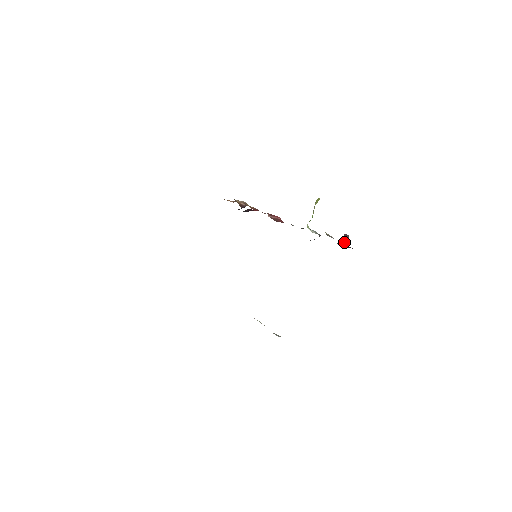
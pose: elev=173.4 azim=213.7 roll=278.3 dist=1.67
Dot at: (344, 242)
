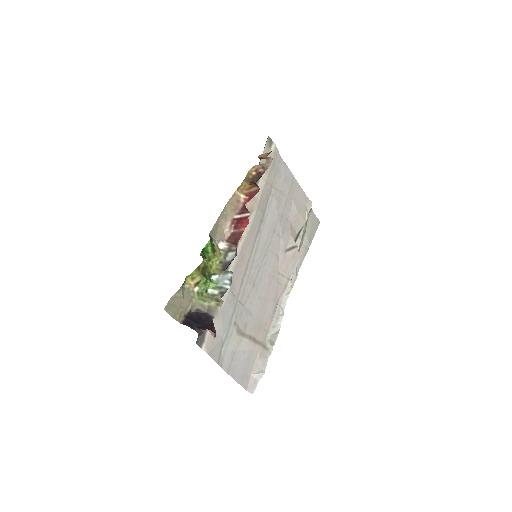
Dot at: (201, 334)
